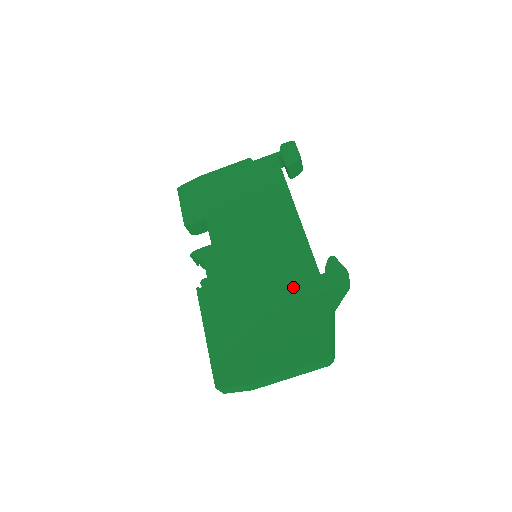
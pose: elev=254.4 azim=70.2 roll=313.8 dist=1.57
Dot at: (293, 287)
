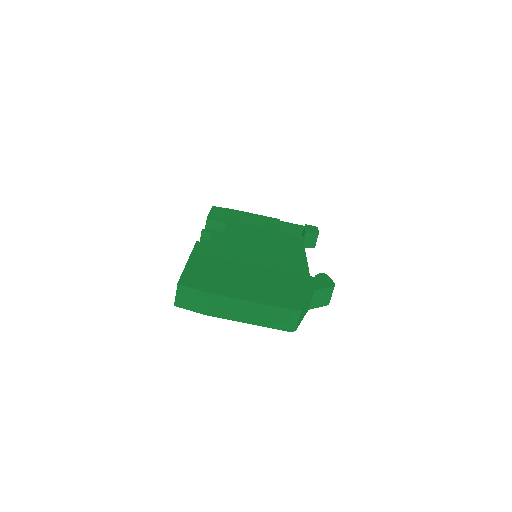
Dot at: (283, 271)
